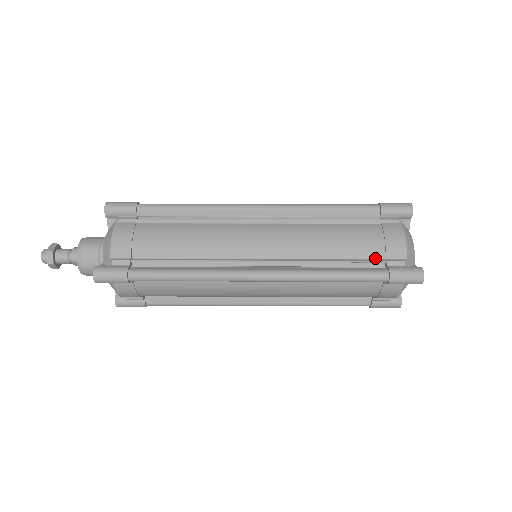
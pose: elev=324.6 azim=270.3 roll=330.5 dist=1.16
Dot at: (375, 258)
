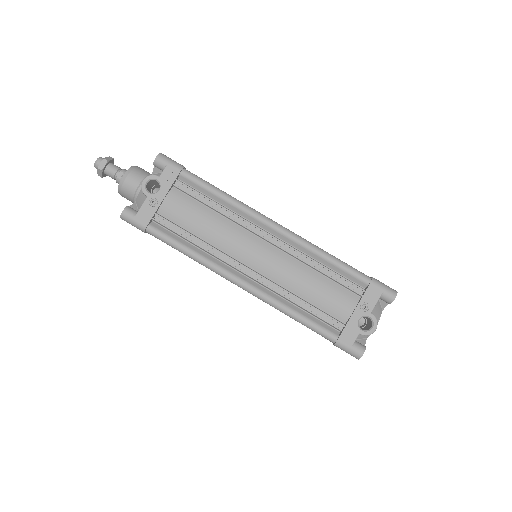
Dot at: occluded
